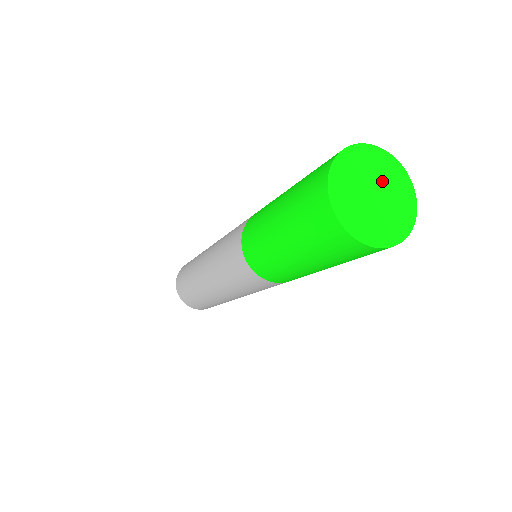
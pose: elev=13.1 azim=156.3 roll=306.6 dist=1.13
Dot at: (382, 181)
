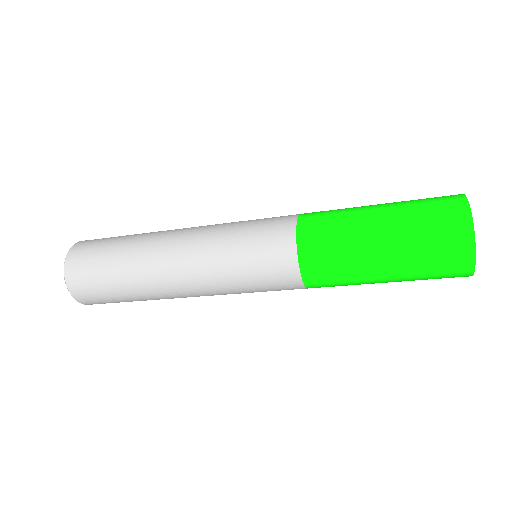
Dot at: occluded
